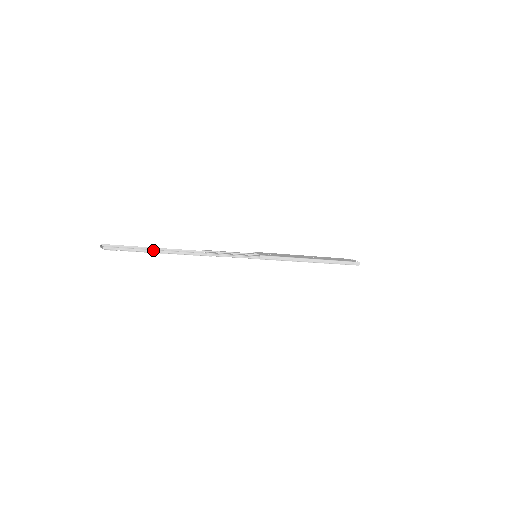
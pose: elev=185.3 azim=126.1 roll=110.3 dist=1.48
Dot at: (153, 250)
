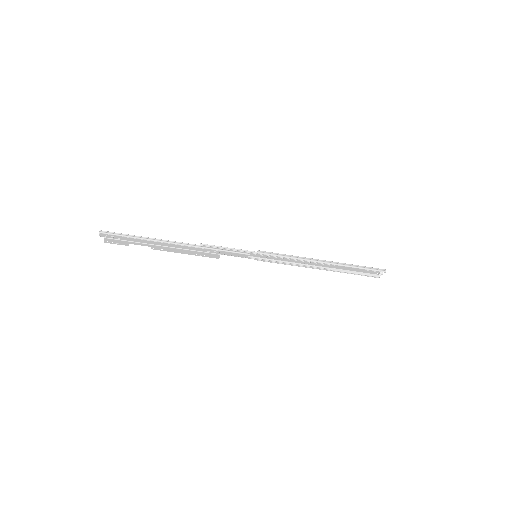
Dot at: (146, 238)
